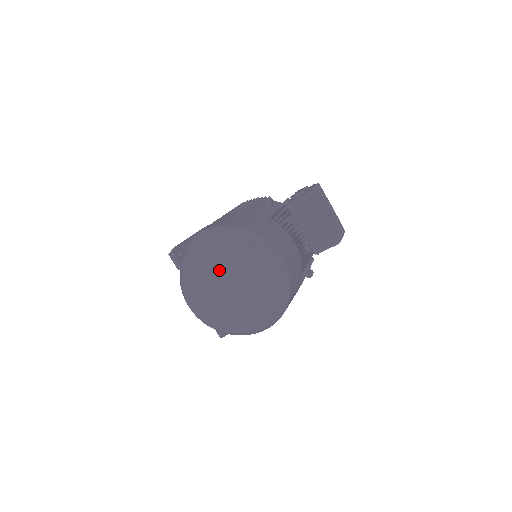
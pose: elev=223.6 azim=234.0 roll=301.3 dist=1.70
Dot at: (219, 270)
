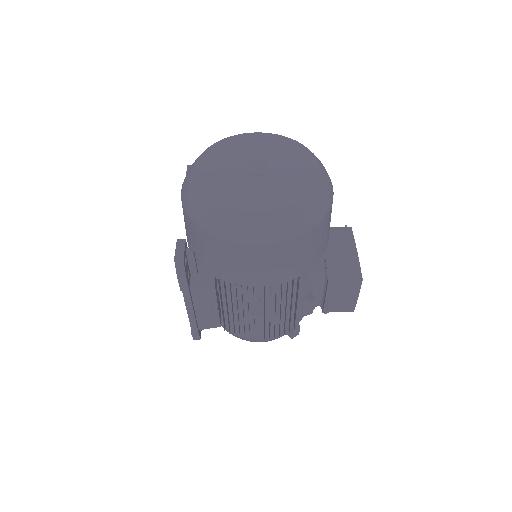
Dot at: (263, 152)
